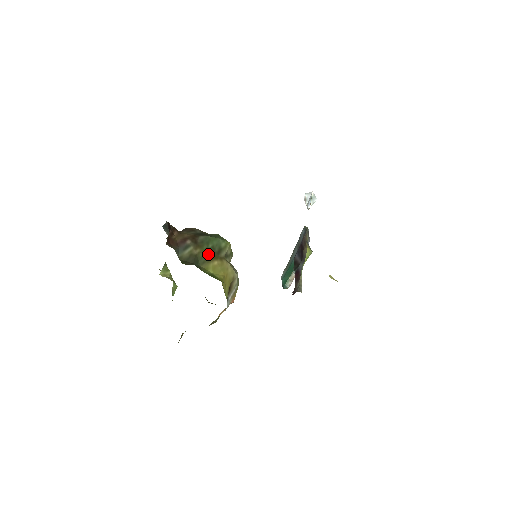
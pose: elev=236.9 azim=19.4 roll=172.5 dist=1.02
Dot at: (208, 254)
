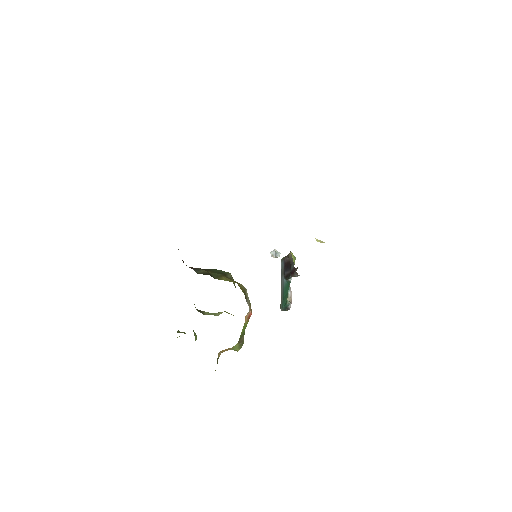
Dot at: (217, 274)
